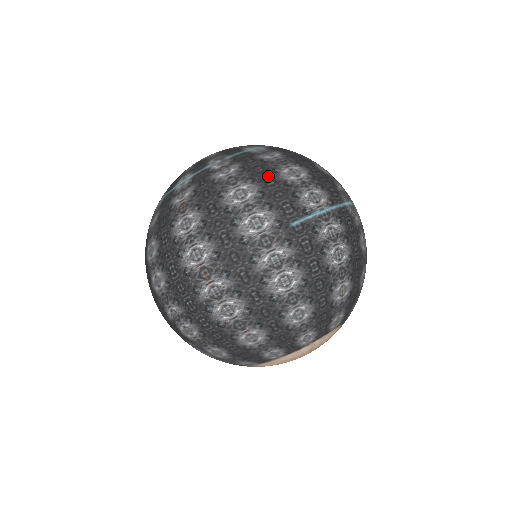
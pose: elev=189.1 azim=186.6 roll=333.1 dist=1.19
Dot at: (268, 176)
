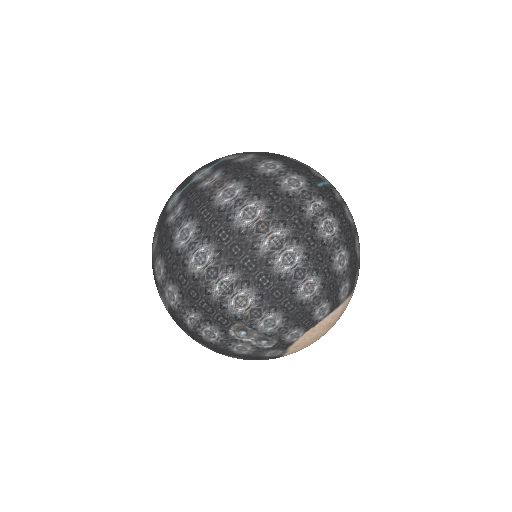
Dot at: (282, 158)
